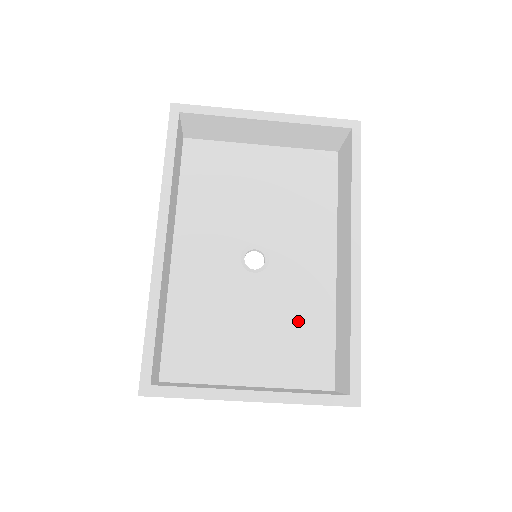
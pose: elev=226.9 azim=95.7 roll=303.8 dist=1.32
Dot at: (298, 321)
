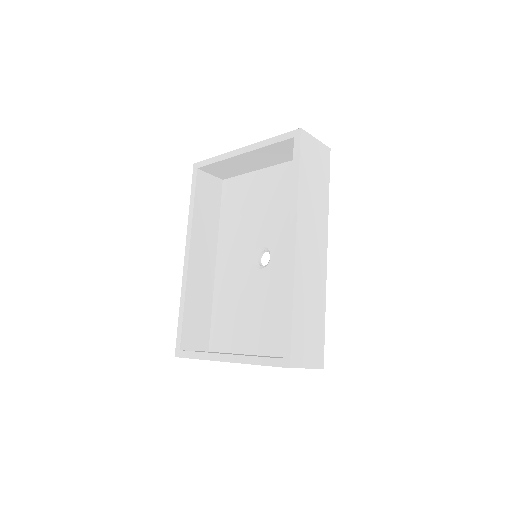
Dot at: occluded
